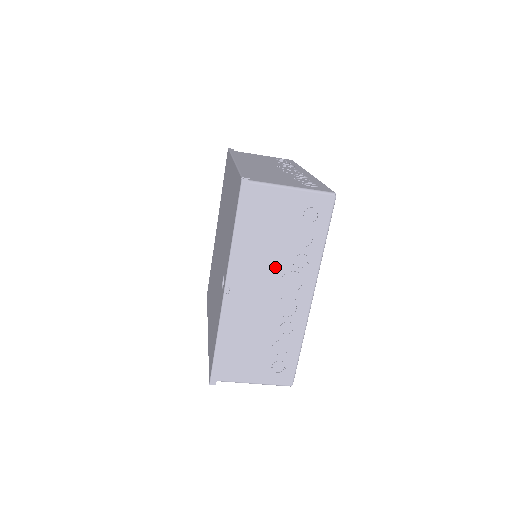
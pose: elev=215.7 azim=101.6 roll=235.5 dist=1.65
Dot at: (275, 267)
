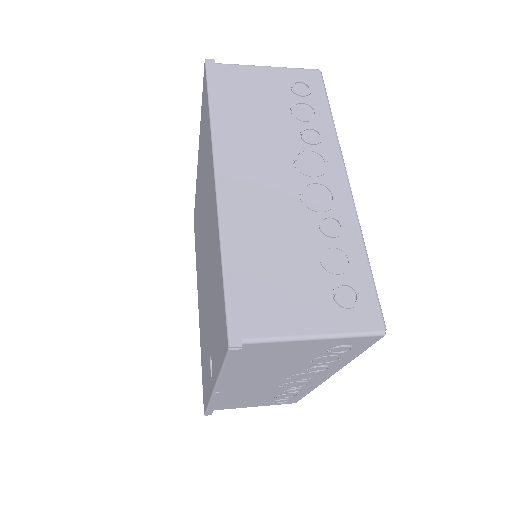
Dot at: (281, 374)
